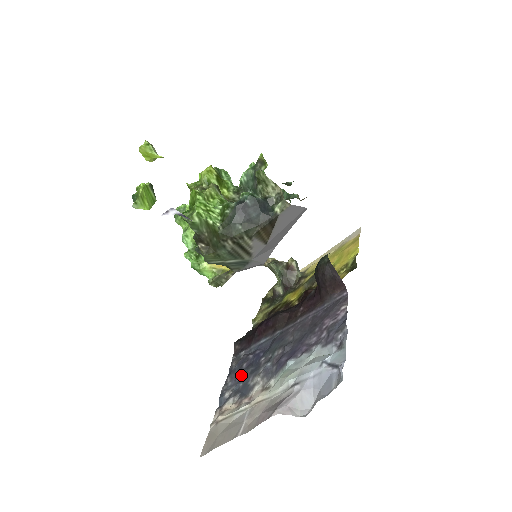
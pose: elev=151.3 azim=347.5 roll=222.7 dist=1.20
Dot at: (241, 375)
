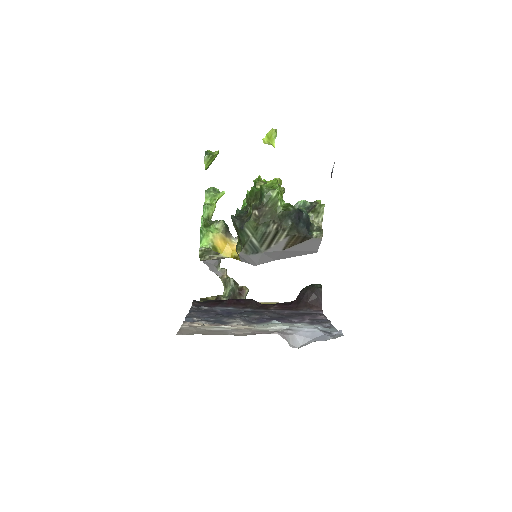
Dot at: (211, 315)
